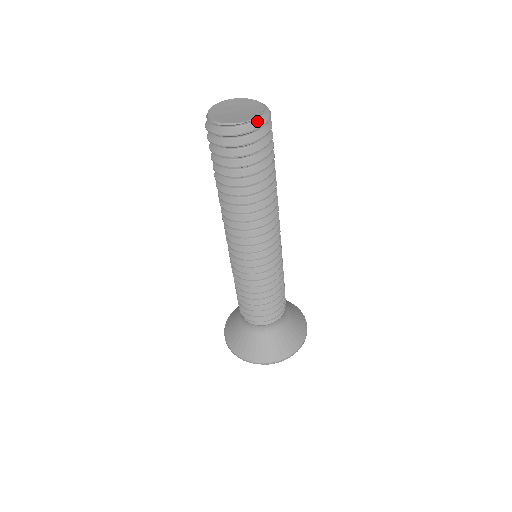
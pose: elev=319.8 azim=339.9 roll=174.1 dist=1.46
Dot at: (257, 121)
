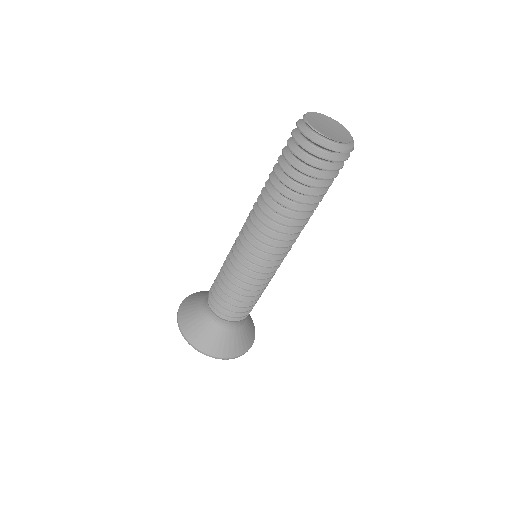
Dot at: (331, 143)
